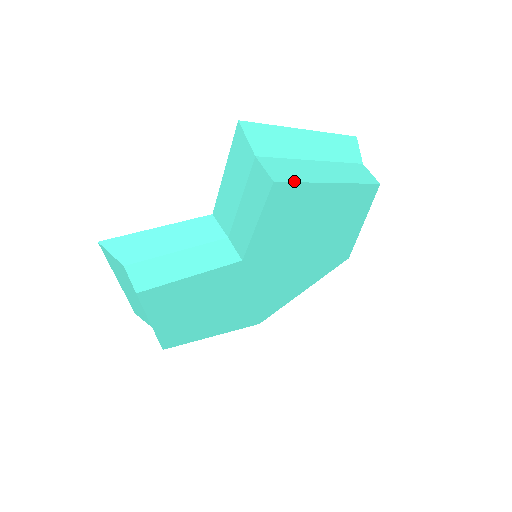
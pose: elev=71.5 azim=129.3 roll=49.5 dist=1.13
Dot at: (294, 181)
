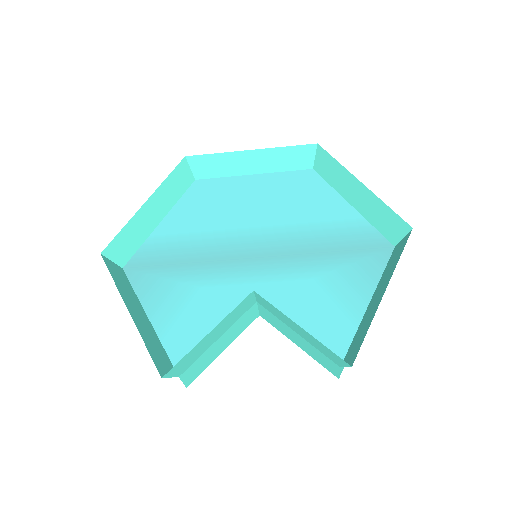
Dot at: occluded
